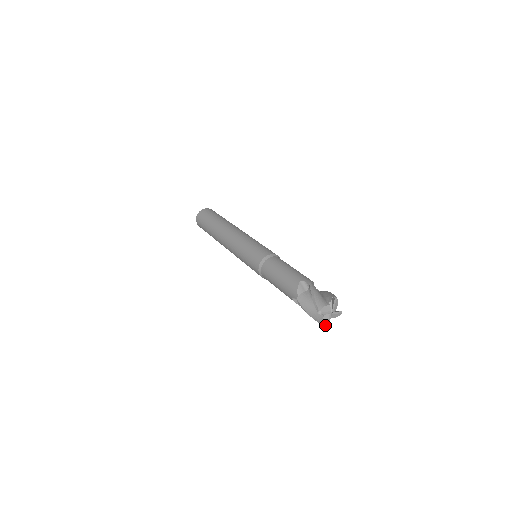
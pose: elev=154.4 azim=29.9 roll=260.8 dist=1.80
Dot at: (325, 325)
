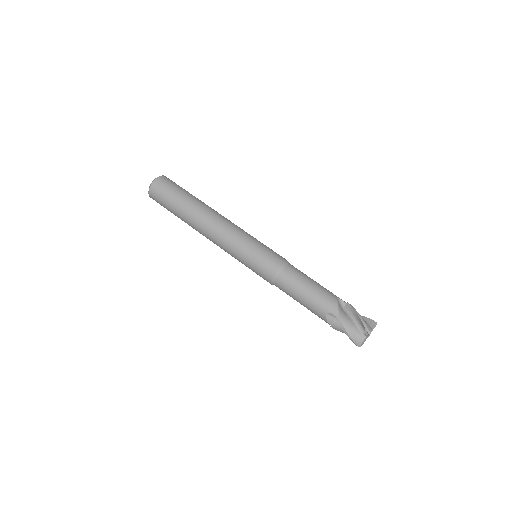
Dot at: occluded
